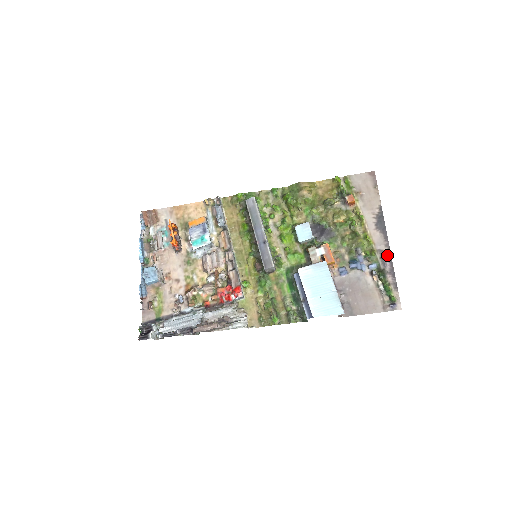
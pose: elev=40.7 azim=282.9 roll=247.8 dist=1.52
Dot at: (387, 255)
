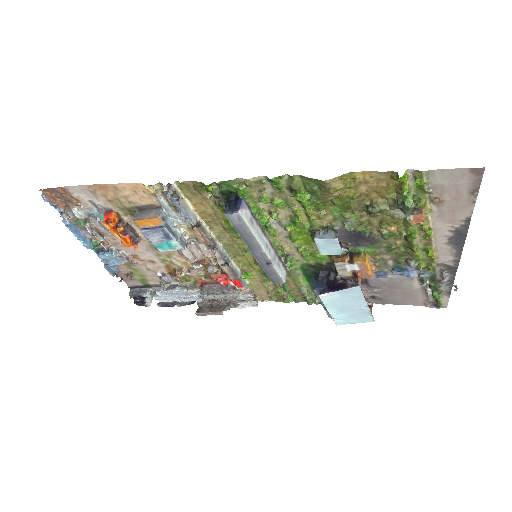
Dot at: (451, 269)
